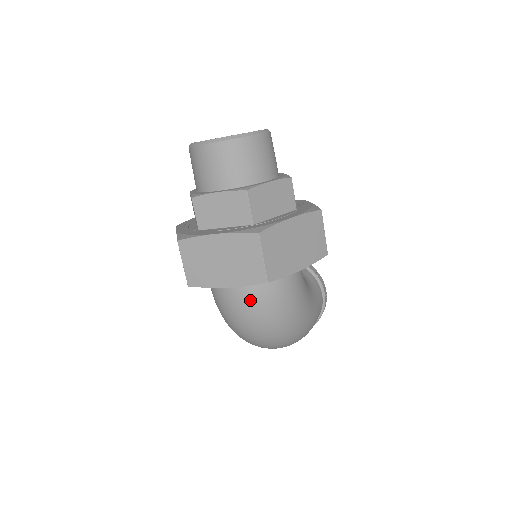
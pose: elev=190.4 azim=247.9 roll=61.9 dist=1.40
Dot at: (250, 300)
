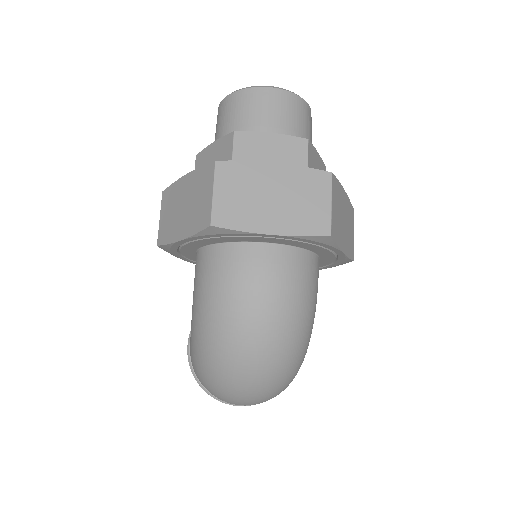
Dot at: (279, 276)
